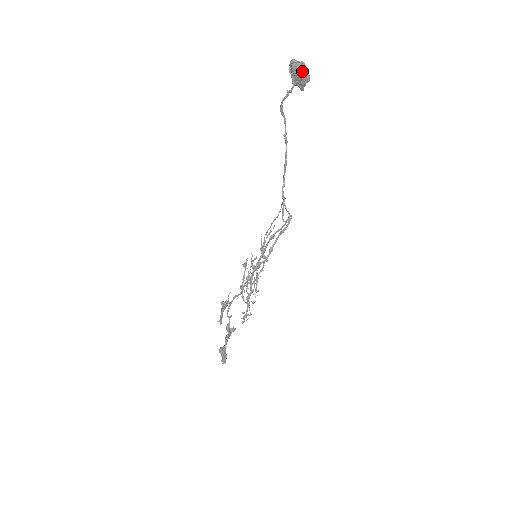
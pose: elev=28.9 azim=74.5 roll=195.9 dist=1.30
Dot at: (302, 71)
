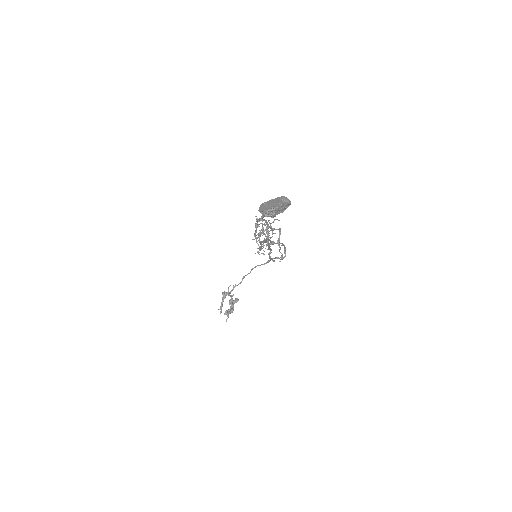
Dot at: (275, 216)
